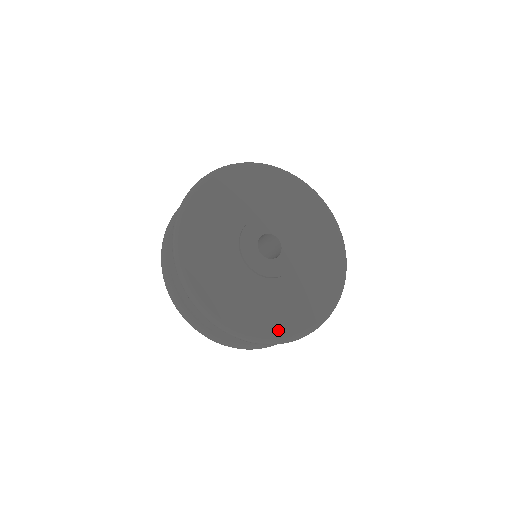
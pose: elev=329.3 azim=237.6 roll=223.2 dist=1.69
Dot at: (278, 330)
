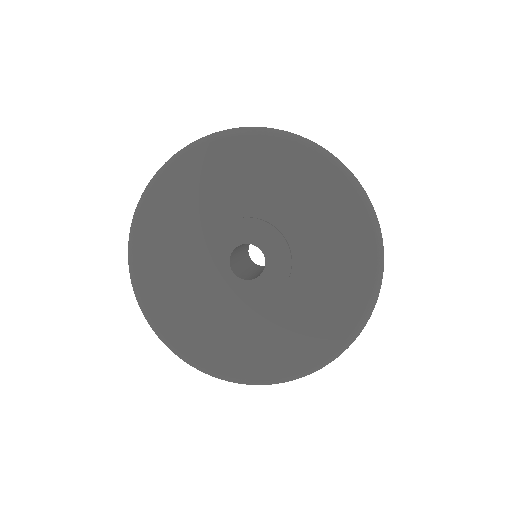
Dot at: (204, 358)
